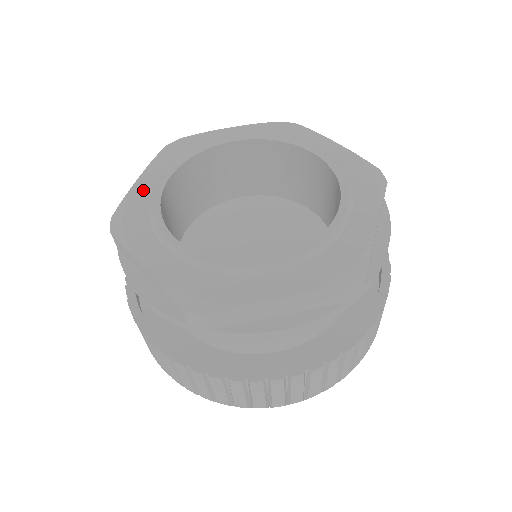
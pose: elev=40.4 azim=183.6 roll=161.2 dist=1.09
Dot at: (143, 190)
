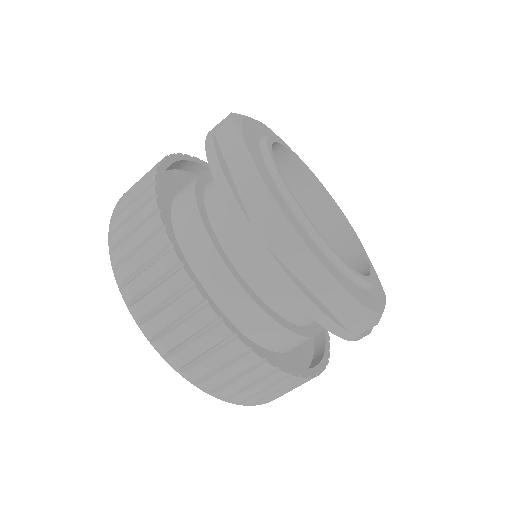
Dot at: (257, 127)
